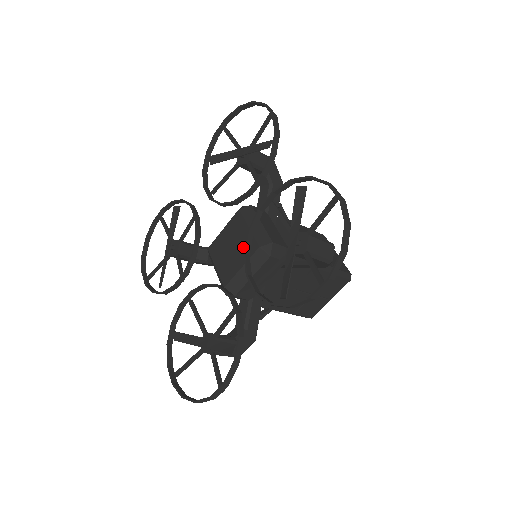
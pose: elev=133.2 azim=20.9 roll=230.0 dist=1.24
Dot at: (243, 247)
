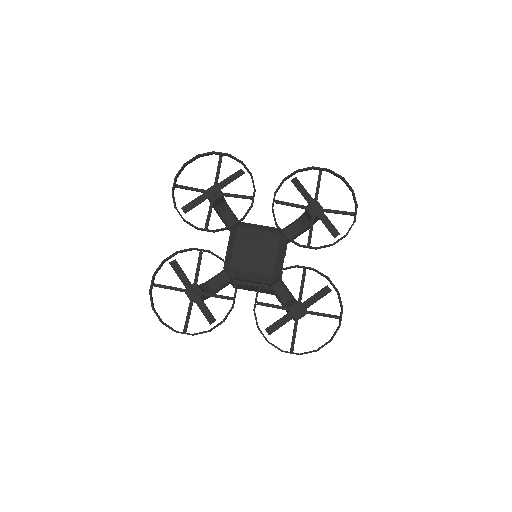
Dot at: (266, 243)
